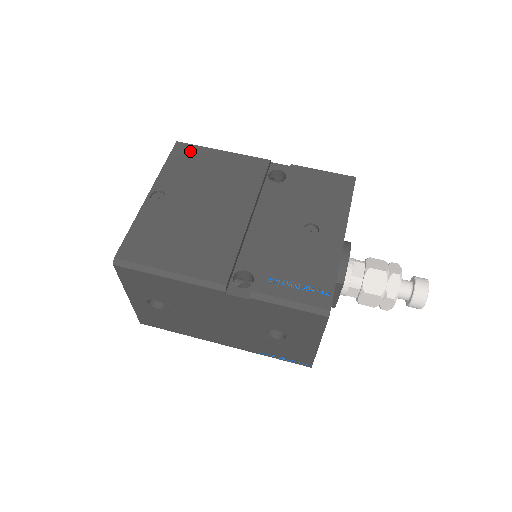
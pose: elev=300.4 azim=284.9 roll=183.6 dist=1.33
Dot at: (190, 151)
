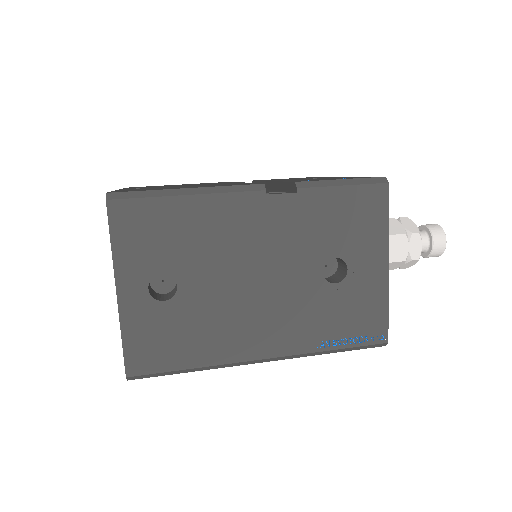
Dot at: occluded
